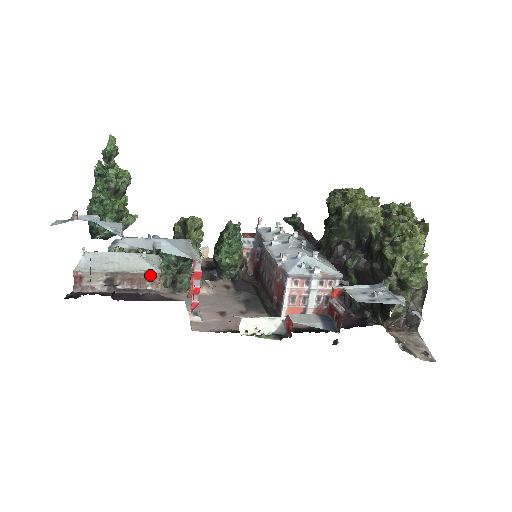
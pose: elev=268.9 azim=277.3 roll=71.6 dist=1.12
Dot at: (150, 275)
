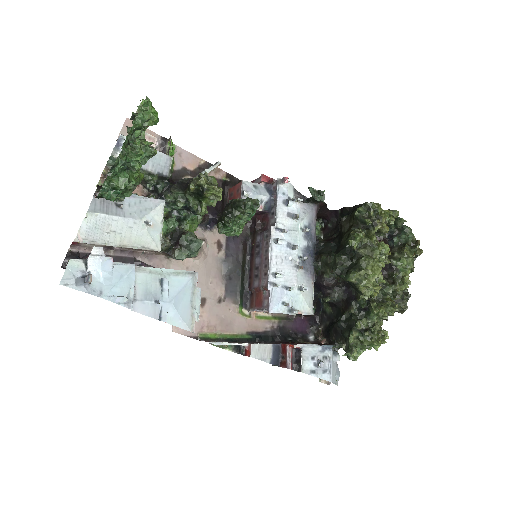
Dot at: (150, 250)
